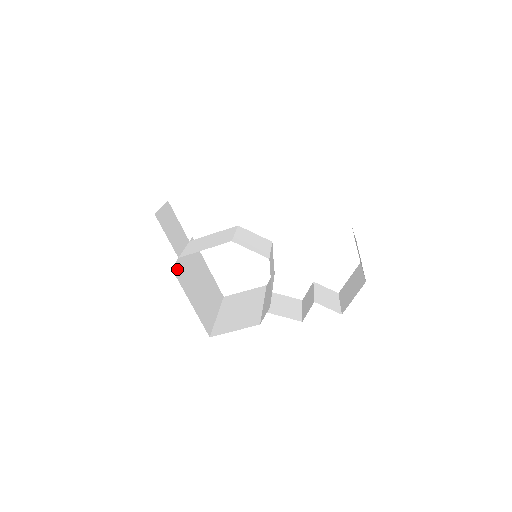
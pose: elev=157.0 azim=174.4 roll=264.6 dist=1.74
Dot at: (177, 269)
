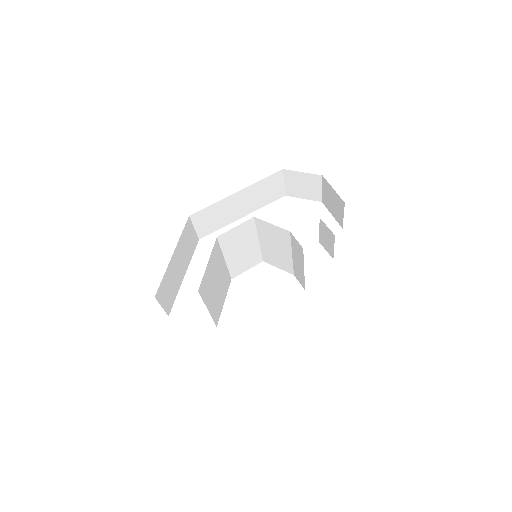
Dot at: occluded
